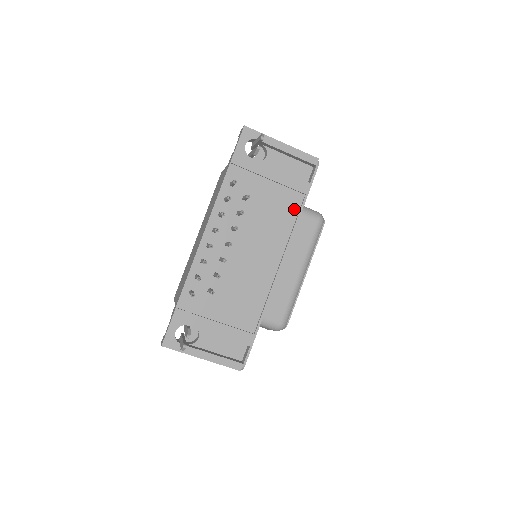
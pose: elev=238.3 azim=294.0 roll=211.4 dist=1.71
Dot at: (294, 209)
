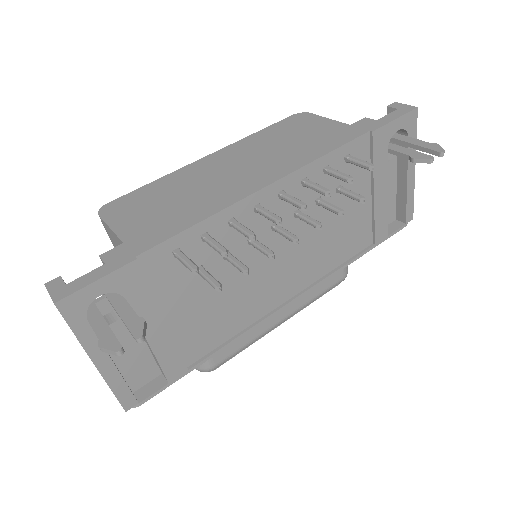
Dot at: (354, 249)
